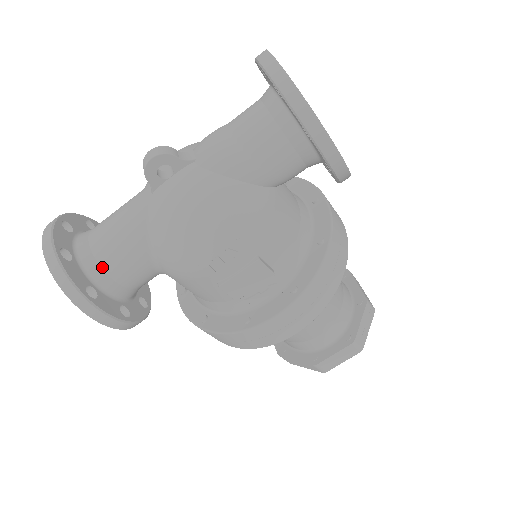
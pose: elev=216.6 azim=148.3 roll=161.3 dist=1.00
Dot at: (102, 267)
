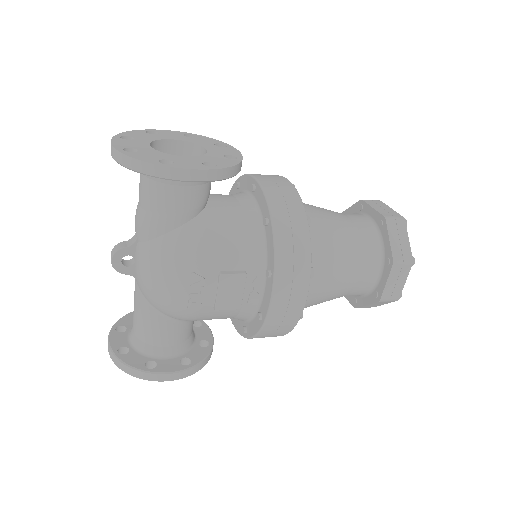
Dot at: (148, 344)
